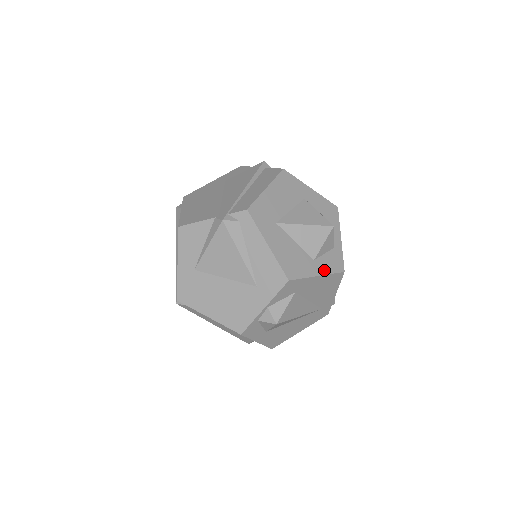
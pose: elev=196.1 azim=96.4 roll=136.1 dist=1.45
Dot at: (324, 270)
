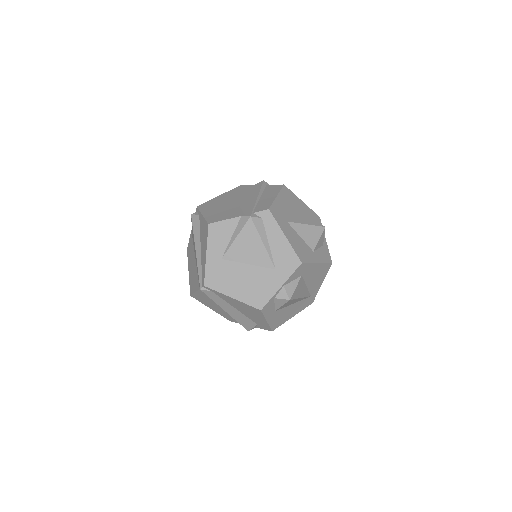
Dot at: (320, 259)
